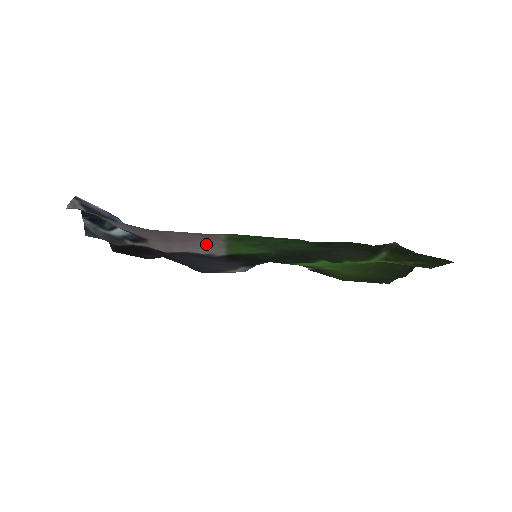
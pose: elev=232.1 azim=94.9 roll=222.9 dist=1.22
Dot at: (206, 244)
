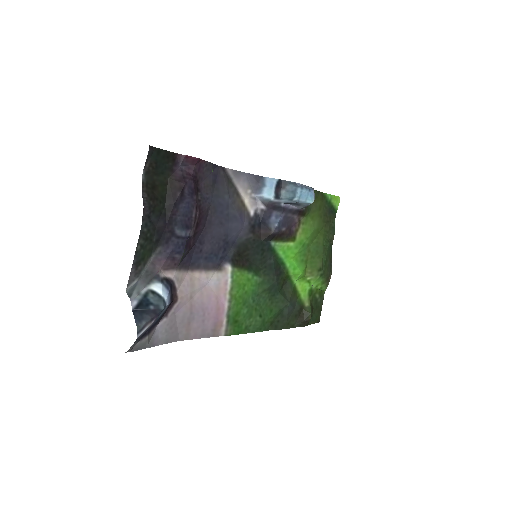
Dot at: (217, 302)
